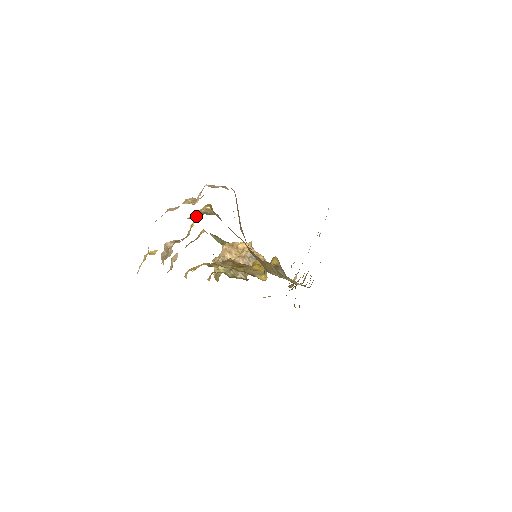
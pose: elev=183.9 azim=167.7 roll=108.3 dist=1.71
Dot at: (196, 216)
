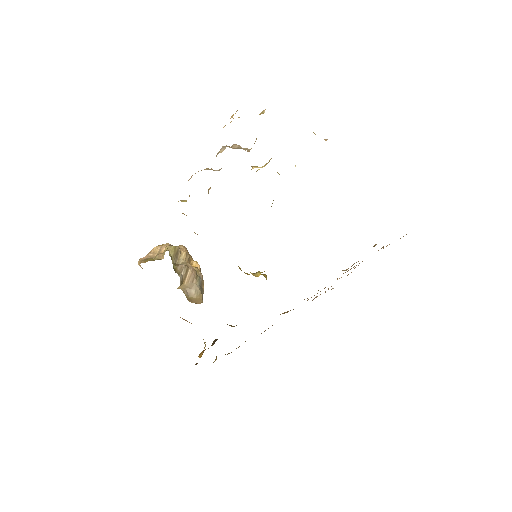
Dot at: occluded
